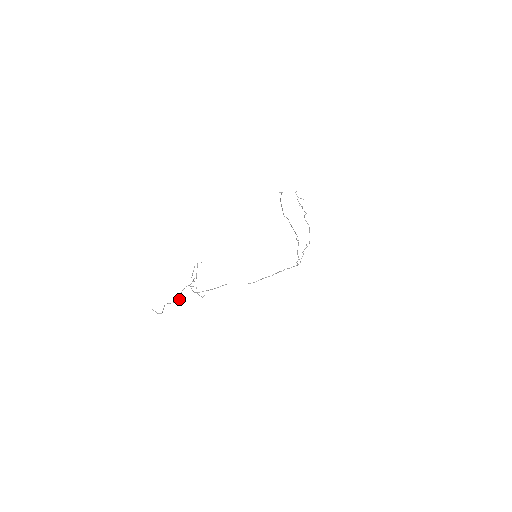
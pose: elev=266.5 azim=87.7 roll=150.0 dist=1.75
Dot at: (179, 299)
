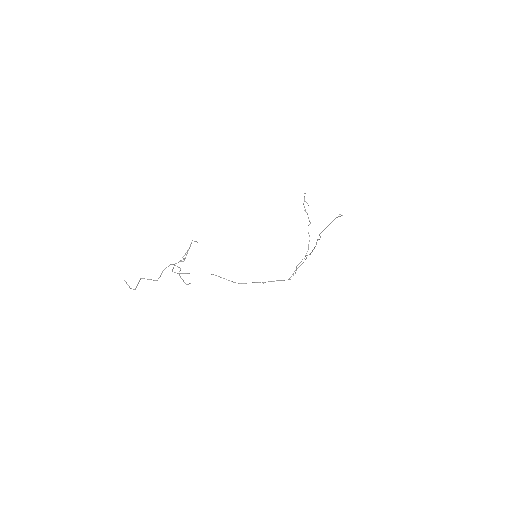
Dot at: (159, 277)
